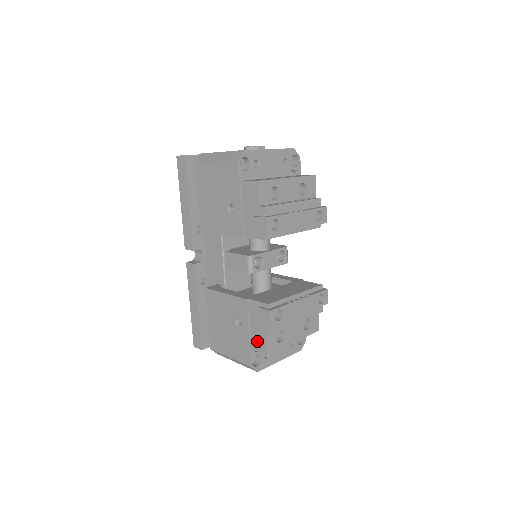
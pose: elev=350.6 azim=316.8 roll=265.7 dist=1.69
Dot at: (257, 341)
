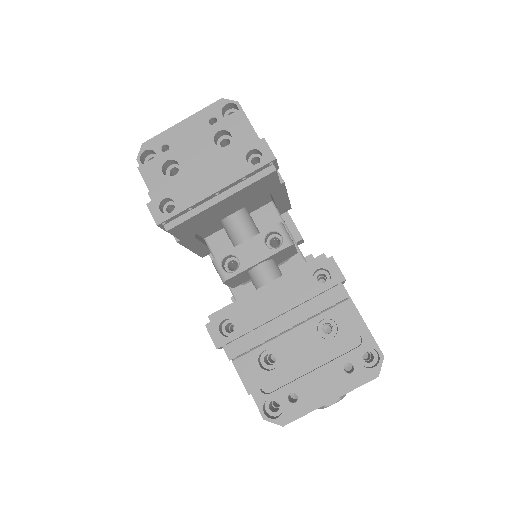
Dot at: occluded
